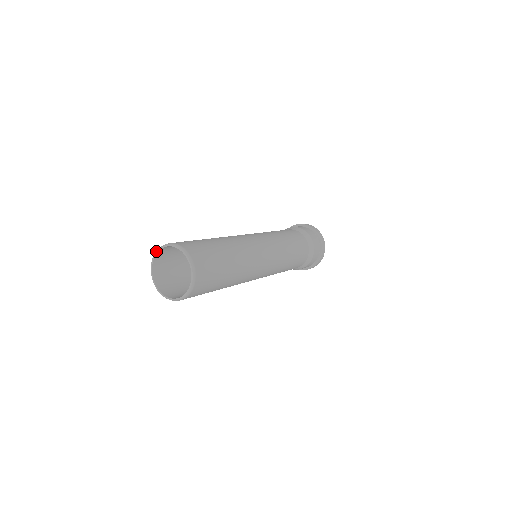
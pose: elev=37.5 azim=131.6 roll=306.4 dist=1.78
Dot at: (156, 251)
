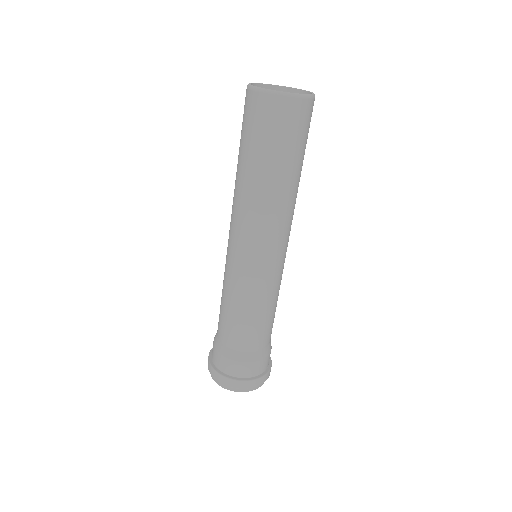
Dot at: (271, 84)
